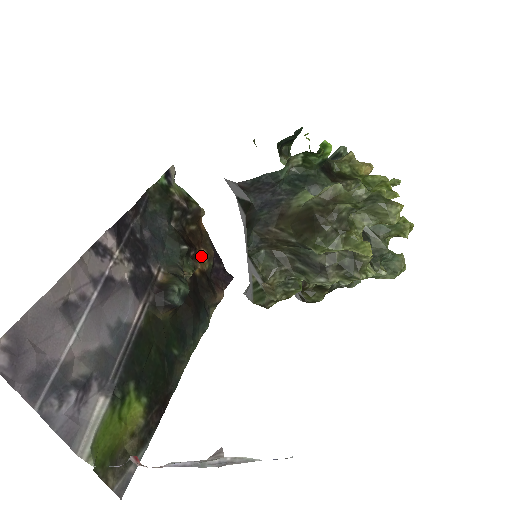
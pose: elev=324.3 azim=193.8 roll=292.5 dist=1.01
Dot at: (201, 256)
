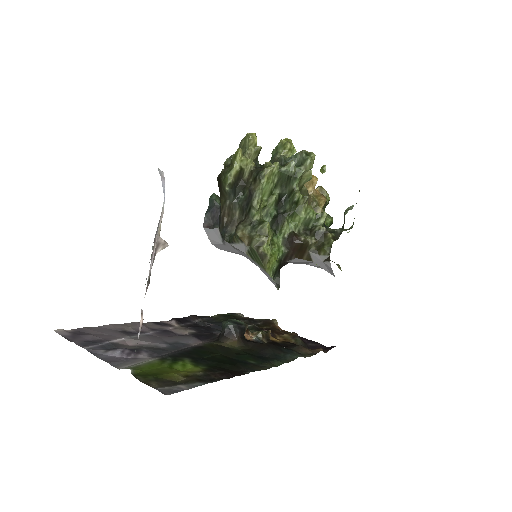
Dot at: (283, 338)
